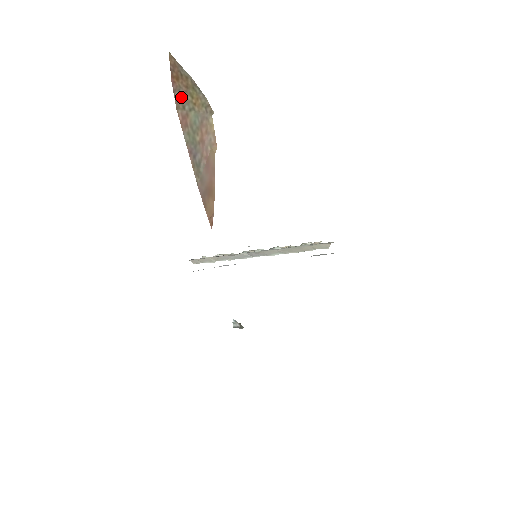
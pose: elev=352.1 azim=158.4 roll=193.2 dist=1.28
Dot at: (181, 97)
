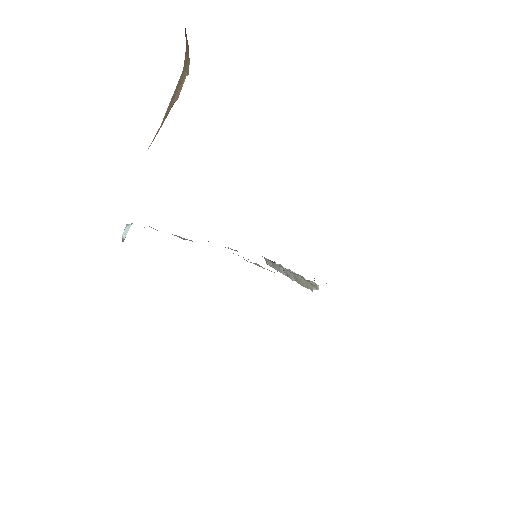
Dot at: (186, 60)
